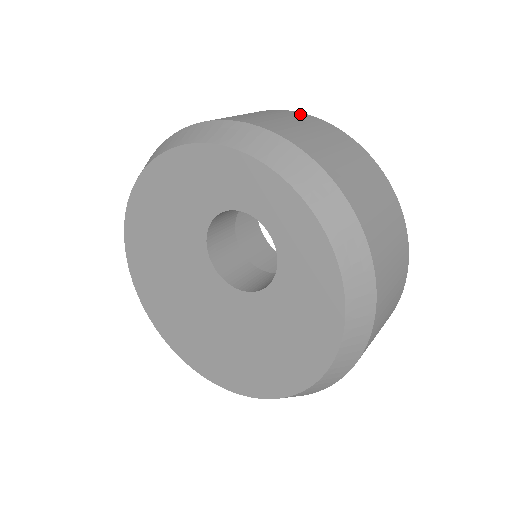
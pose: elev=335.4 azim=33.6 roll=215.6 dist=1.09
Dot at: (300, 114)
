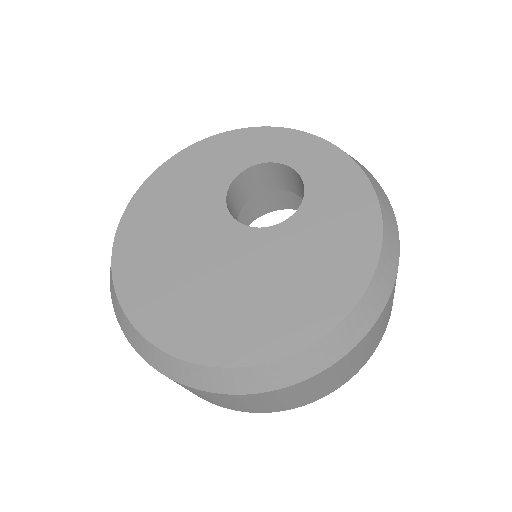
Dot at: occluded
